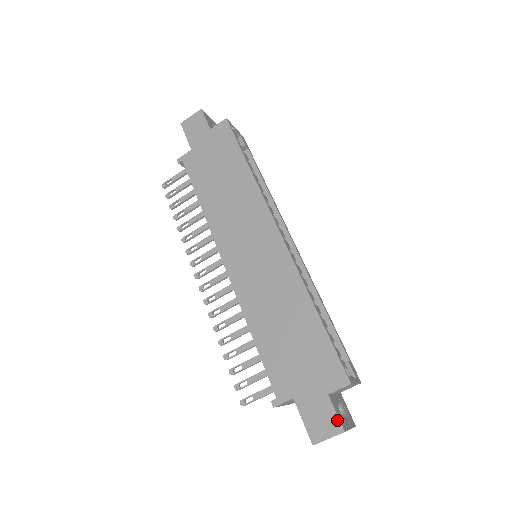
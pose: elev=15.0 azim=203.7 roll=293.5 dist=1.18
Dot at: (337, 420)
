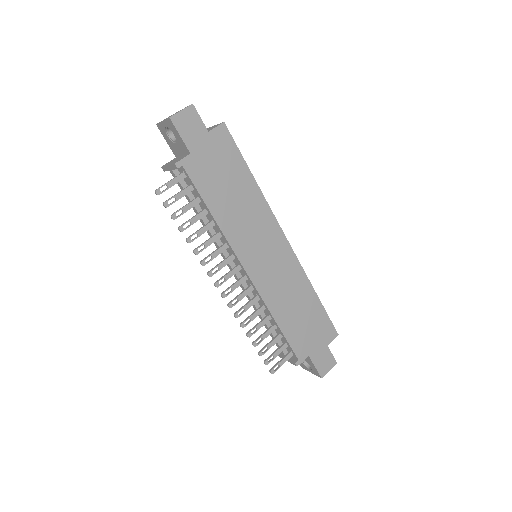
Dot at: (333, 358)
